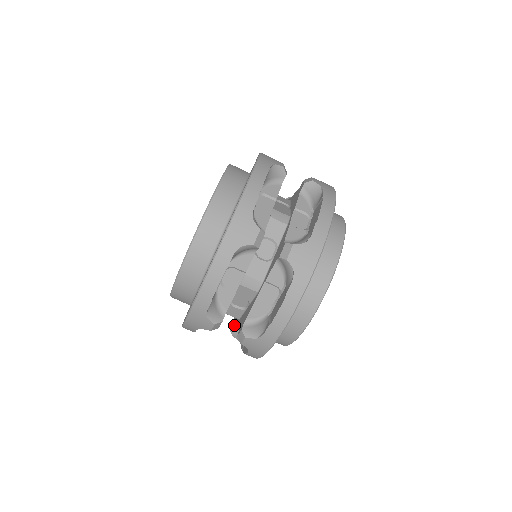
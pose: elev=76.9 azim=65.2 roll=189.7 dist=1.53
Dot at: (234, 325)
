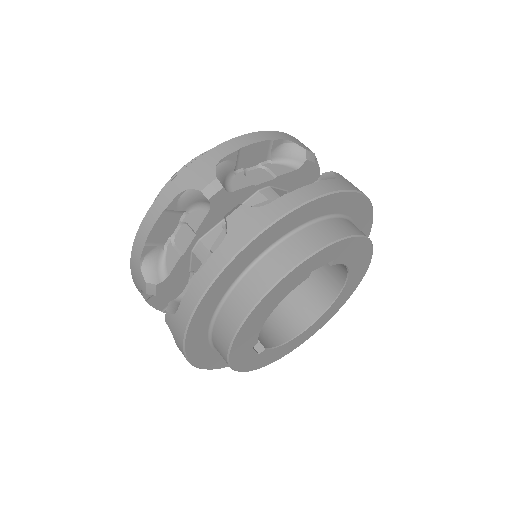
Dot at: (182, 295)
